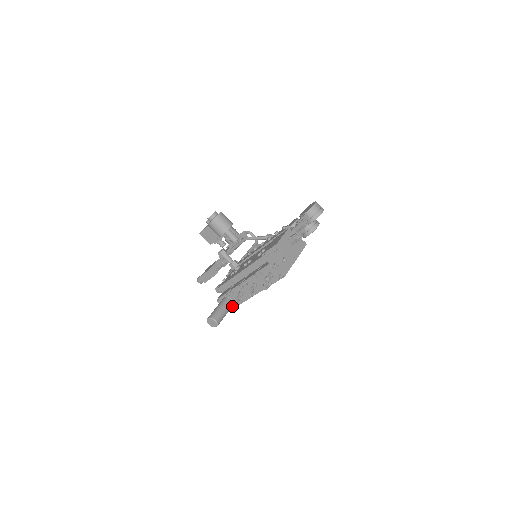
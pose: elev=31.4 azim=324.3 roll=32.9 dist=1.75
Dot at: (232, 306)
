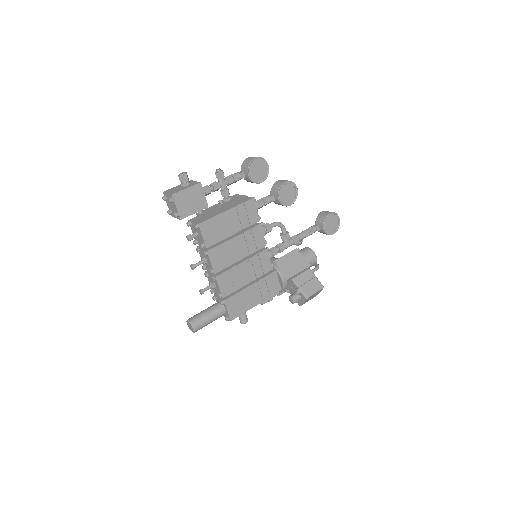
Dot at: (223, 309)
